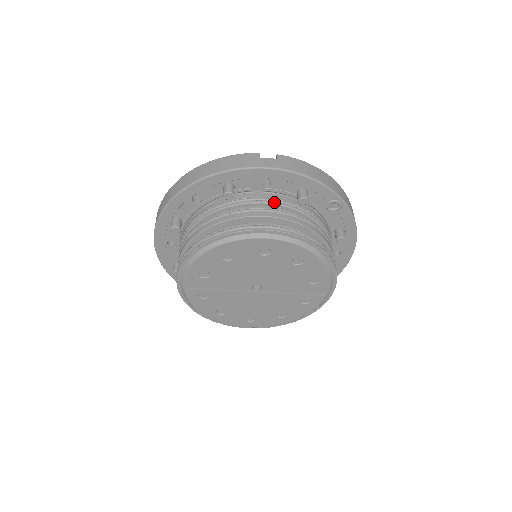
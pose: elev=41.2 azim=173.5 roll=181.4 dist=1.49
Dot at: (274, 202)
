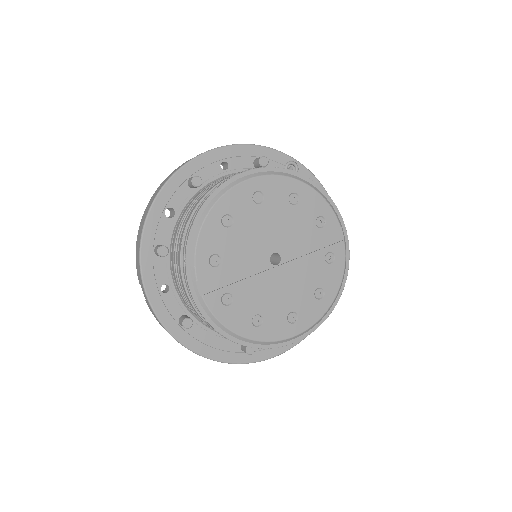
Dot at: occluded
